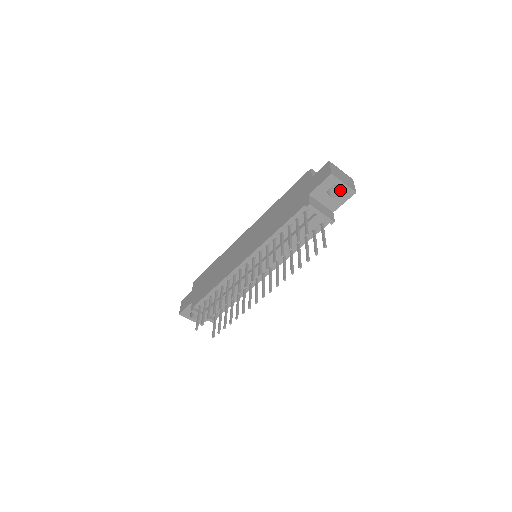
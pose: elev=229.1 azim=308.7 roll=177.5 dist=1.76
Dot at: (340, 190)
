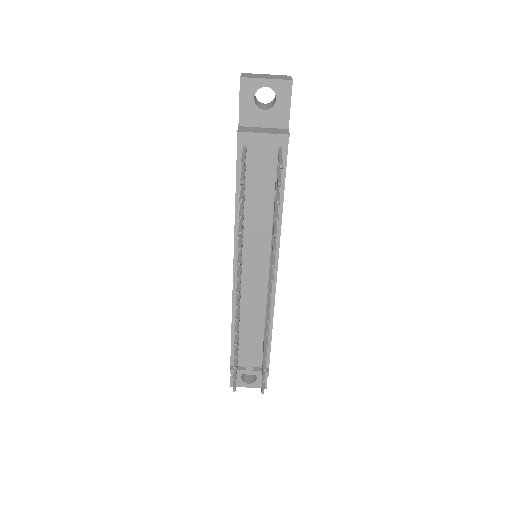
Dot at: occluded
